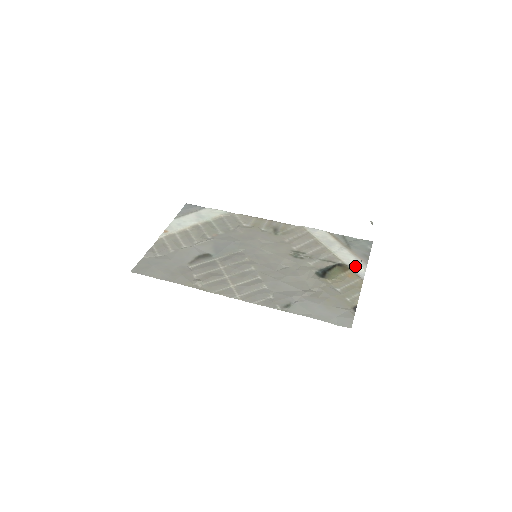
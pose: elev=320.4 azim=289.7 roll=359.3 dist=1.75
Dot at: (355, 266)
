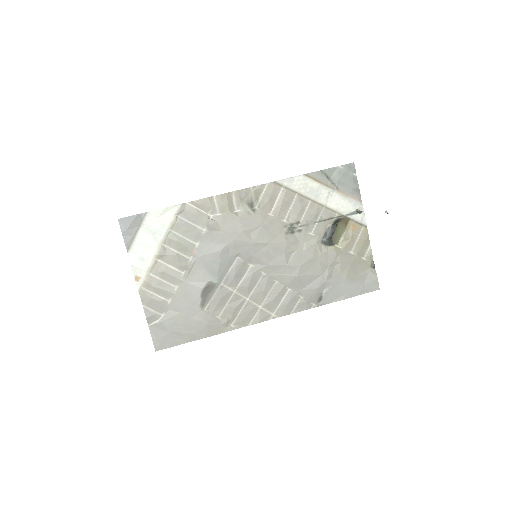
Dot at: (353, 213)
